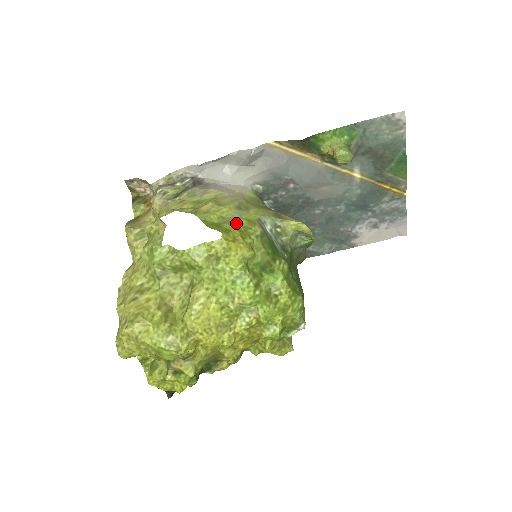
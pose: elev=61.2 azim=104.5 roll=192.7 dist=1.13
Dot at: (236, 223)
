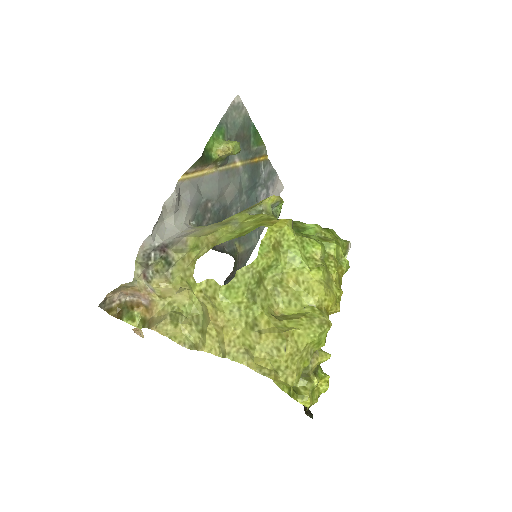
Dot at: (248, 224)
